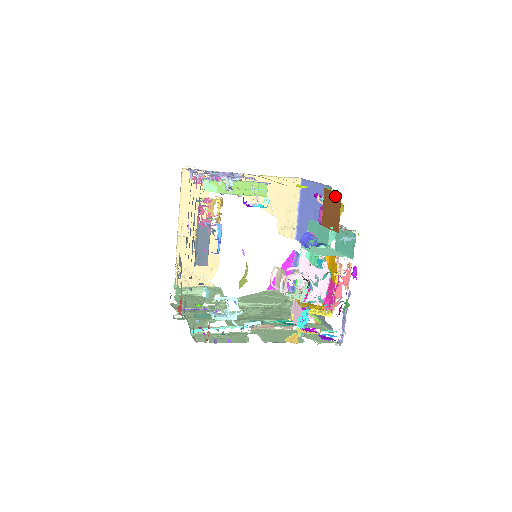
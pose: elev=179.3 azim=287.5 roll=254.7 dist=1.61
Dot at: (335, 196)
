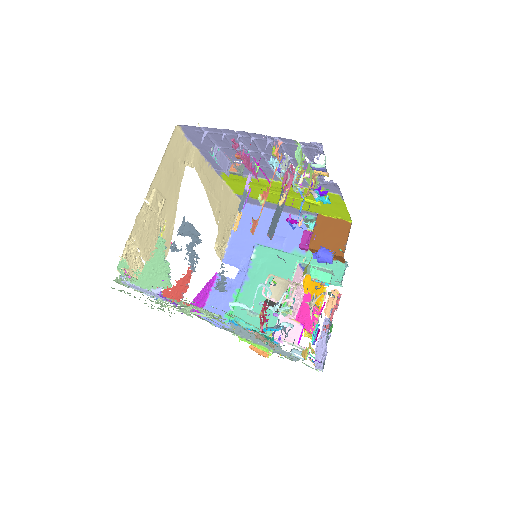
Dot at: (339, 223)
